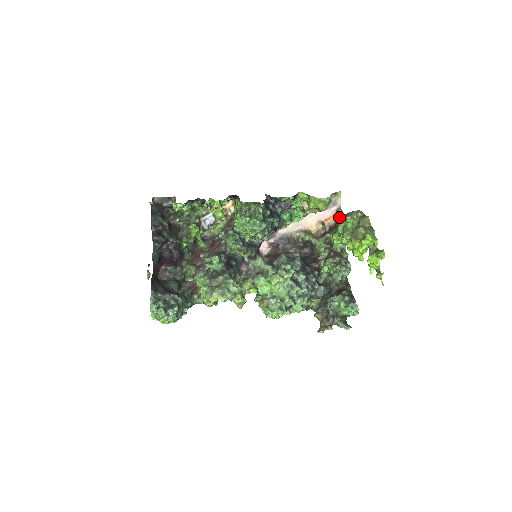
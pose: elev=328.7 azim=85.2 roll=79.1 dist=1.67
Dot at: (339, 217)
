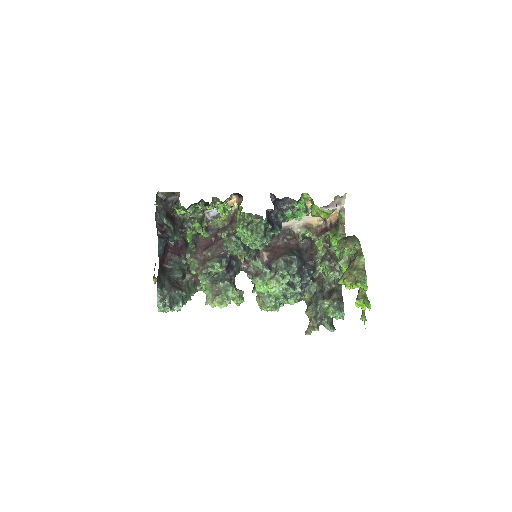
Dot at: (341, 219)
